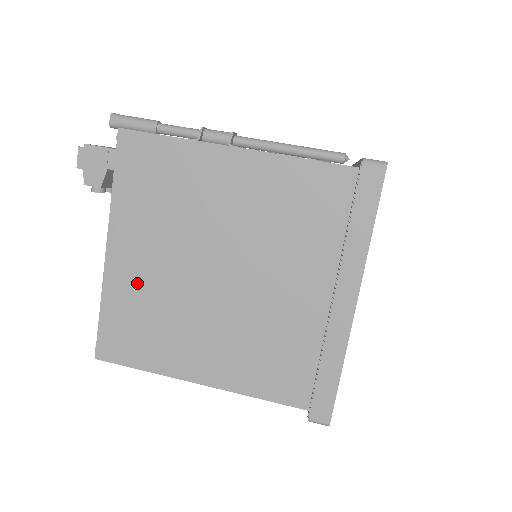
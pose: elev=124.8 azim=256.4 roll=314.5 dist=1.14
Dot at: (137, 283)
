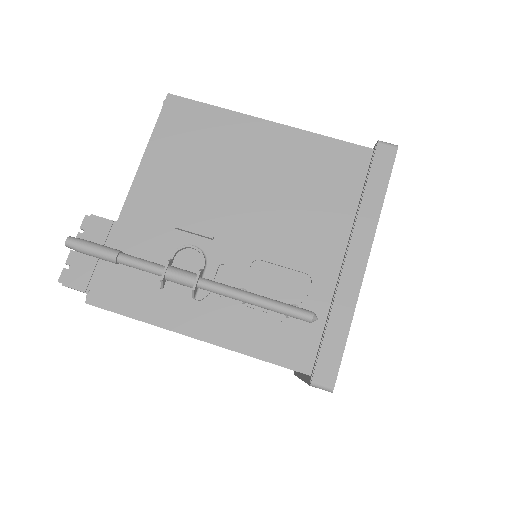
Dot at: occluded
